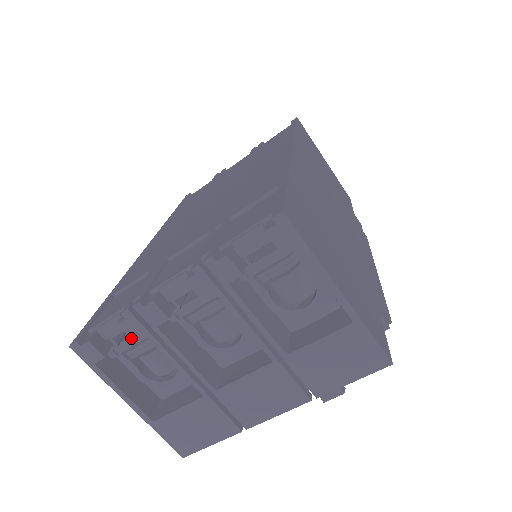
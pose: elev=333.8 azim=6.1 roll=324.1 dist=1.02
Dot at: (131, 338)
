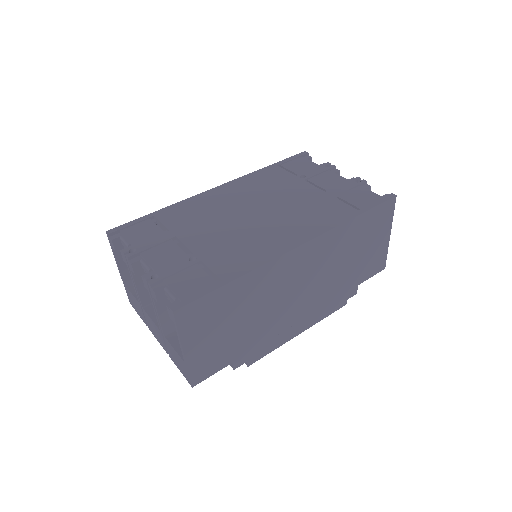
Dot at: (123, 259)
